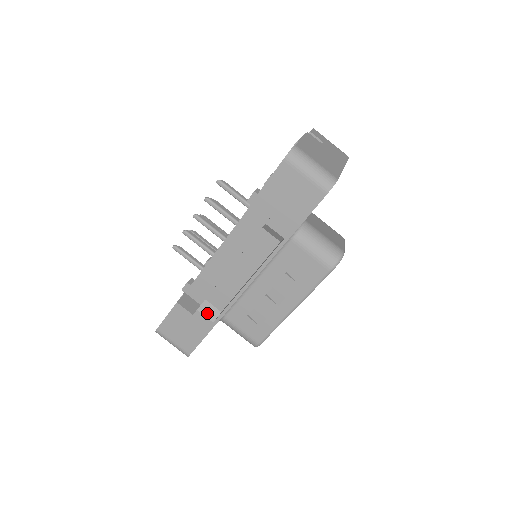
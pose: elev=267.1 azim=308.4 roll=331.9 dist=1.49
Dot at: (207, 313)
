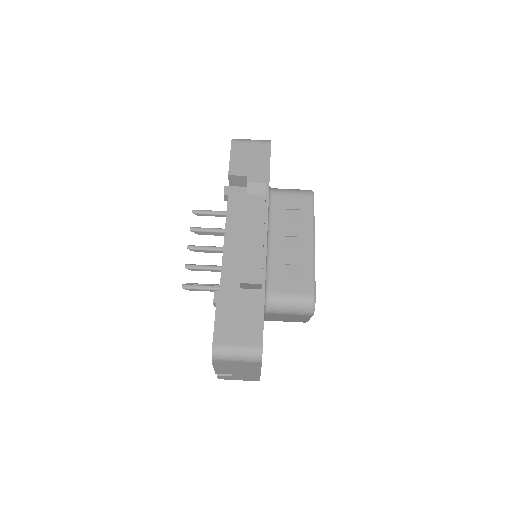
Dot at: (250, 287)
